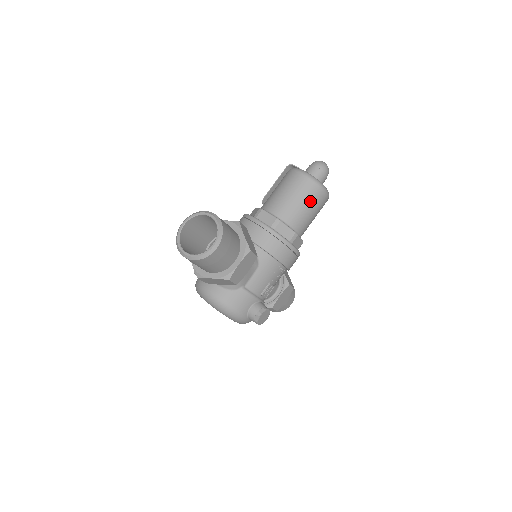
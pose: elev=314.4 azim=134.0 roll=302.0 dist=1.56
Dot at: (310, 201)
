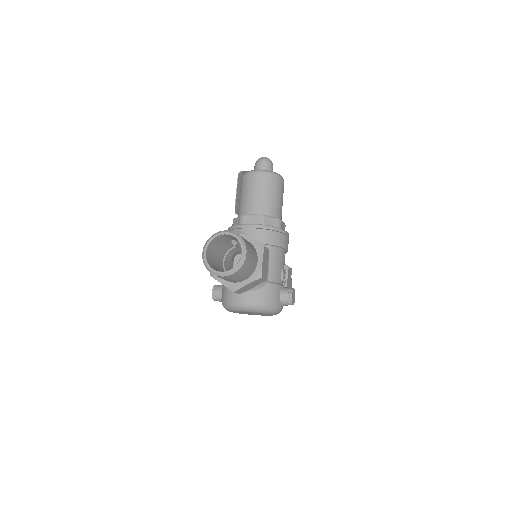
Dot at: (275, 190)
